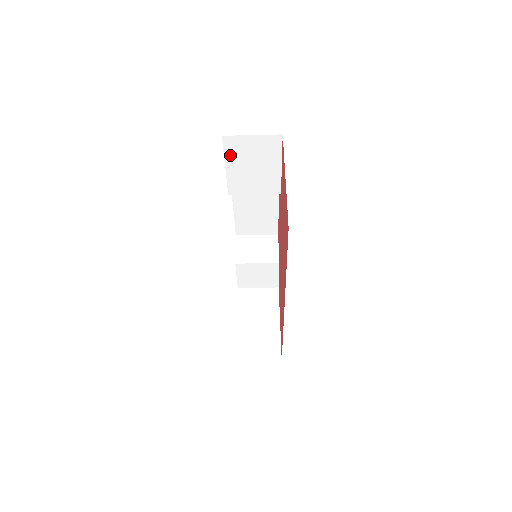
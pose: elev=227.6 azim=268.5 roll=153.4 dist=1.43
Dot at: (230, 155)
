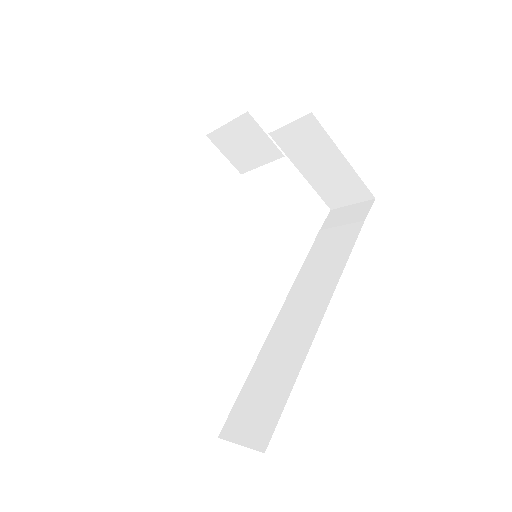
Dot at: occluded
